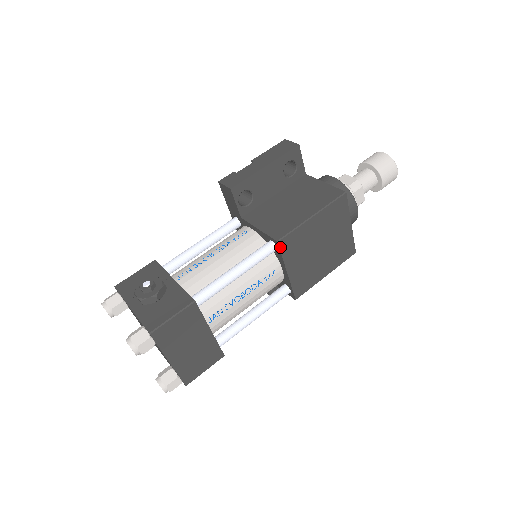
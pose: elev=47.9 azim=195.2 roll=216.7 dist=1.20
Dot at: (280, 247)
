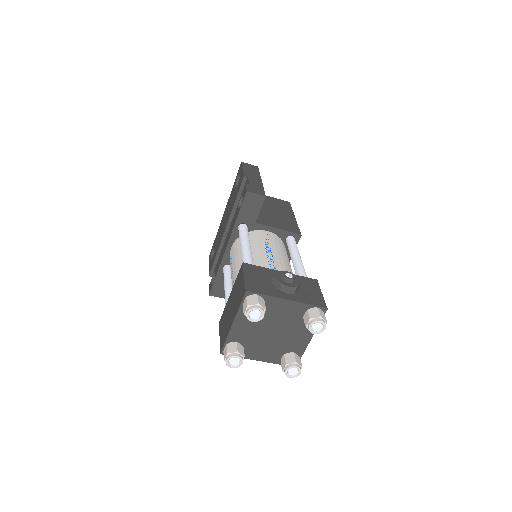
Dot at: occluded
